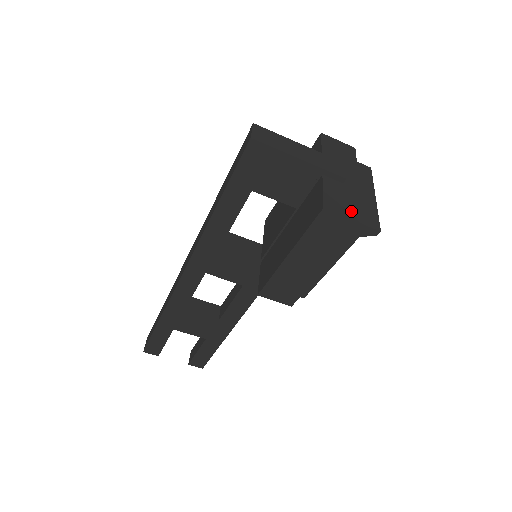
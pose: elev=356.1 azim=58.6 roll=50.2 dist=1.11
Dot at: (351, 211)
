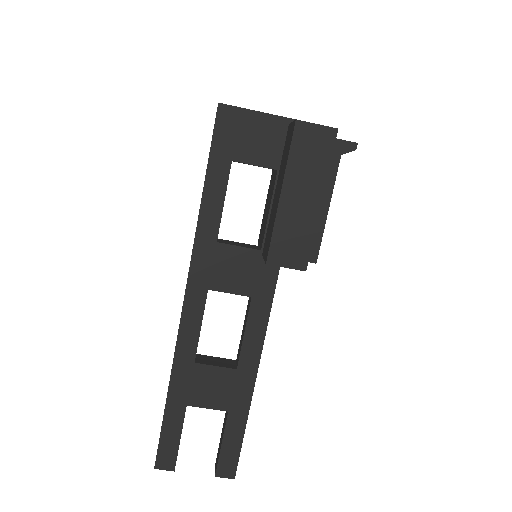
Dot at: occluded
